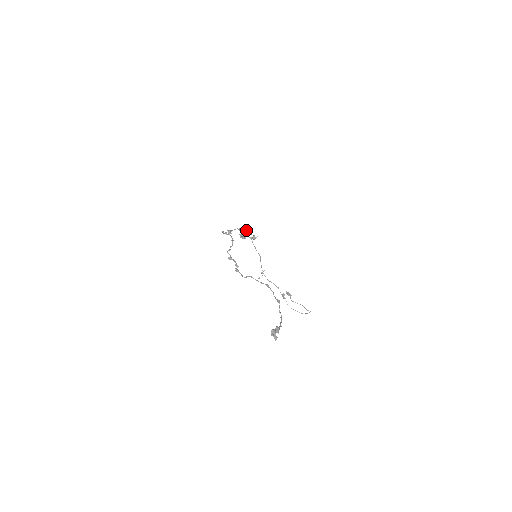
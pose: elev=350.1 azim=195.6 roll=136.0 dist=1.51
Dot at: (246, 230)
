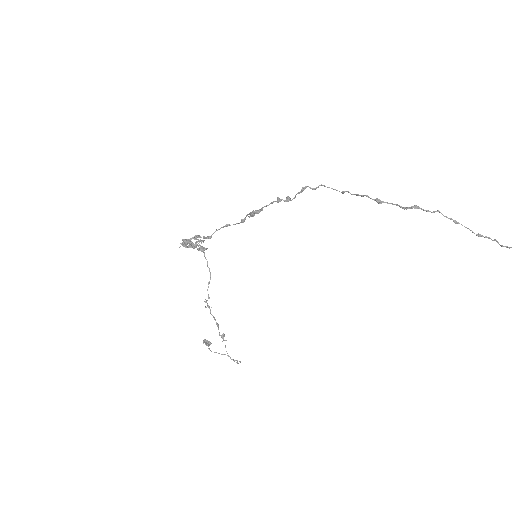
Dot at: occluded
